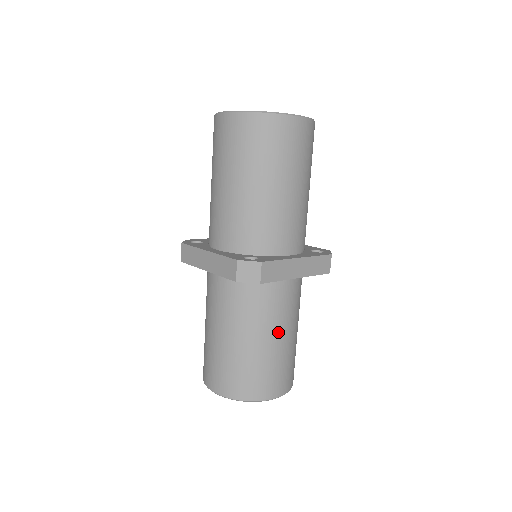
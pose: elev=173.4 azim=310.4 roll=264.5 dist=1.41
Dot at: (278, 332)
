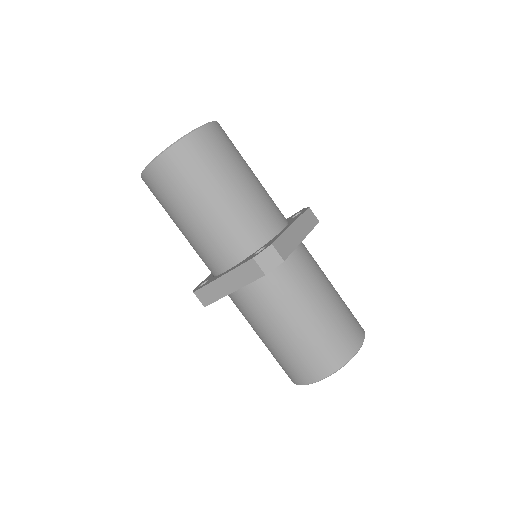
Dot at: (322, 293)
